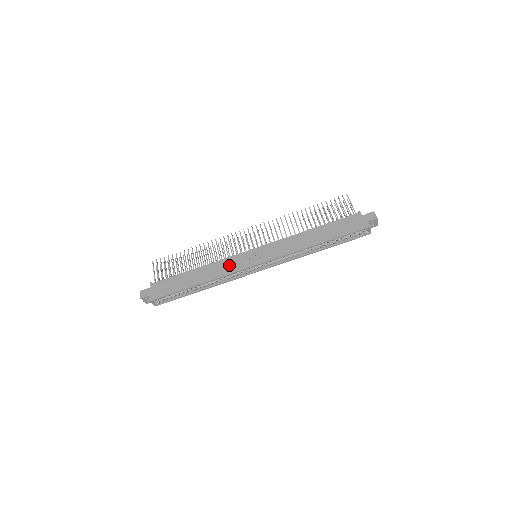
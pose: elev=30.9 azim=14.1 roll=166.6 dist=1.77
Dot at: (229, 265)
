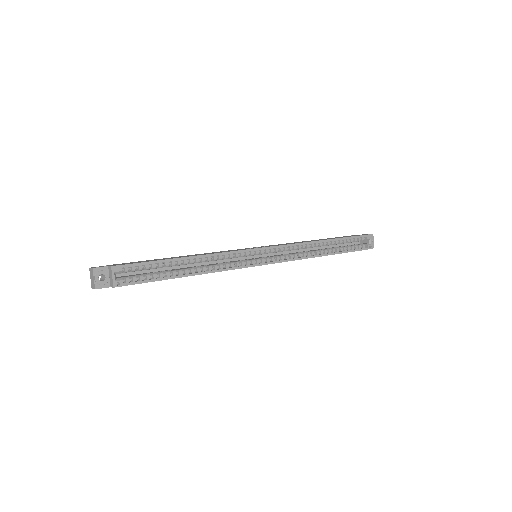
Dot at: occluded
